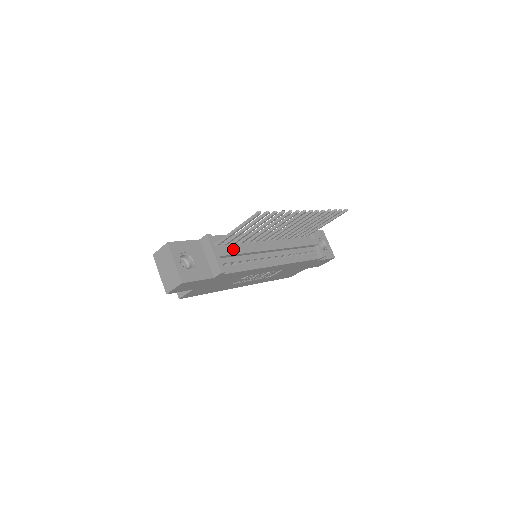
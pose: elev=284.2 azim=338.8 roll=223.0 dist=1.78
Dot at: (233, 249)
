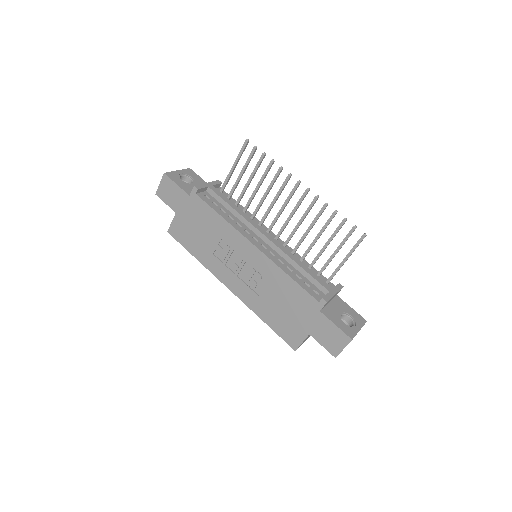
Dot at: (226, 198)
